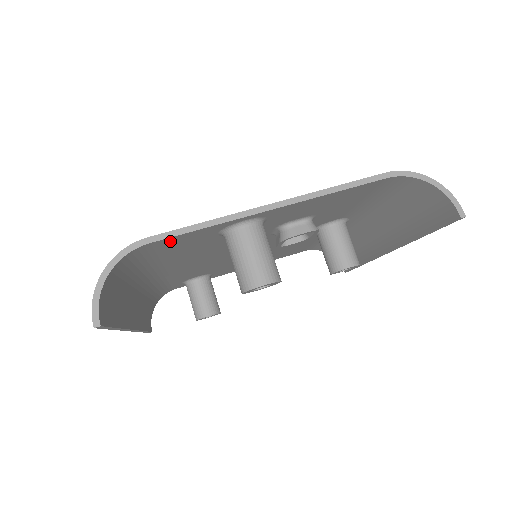
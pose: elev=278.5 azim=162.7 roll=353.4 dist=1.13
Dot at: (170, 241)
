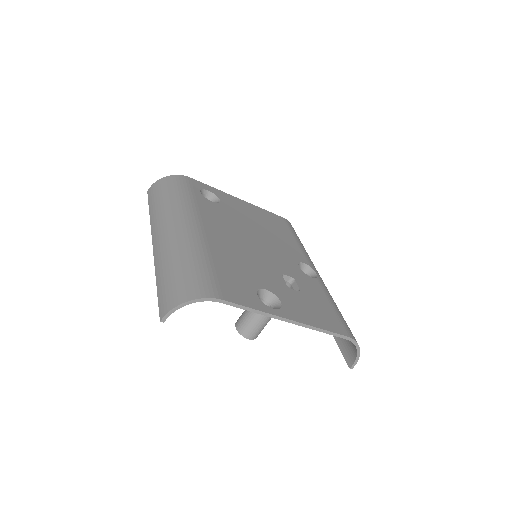
Dot at: occluded
